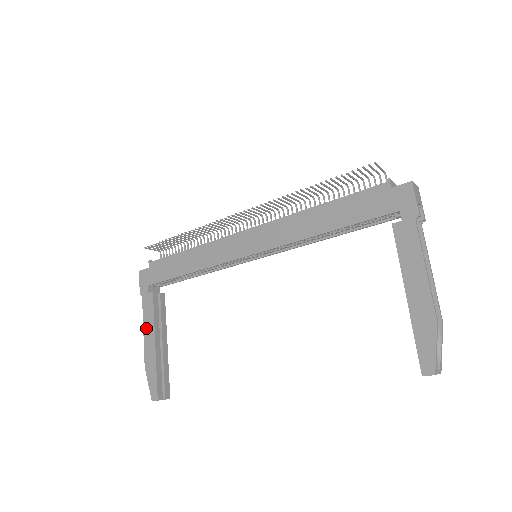
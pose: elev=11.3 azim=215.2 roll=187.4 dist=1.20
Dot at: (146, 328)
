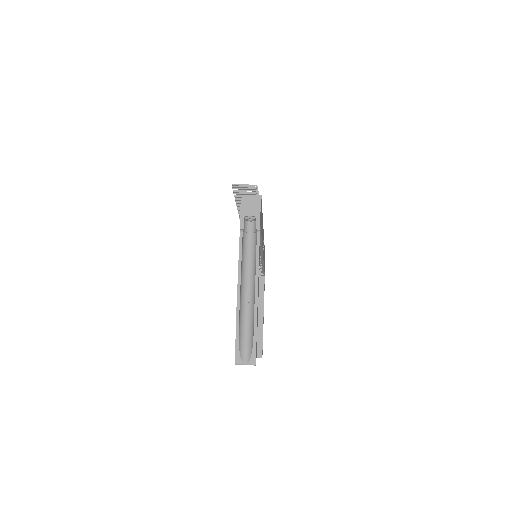
Dot at: occluded
